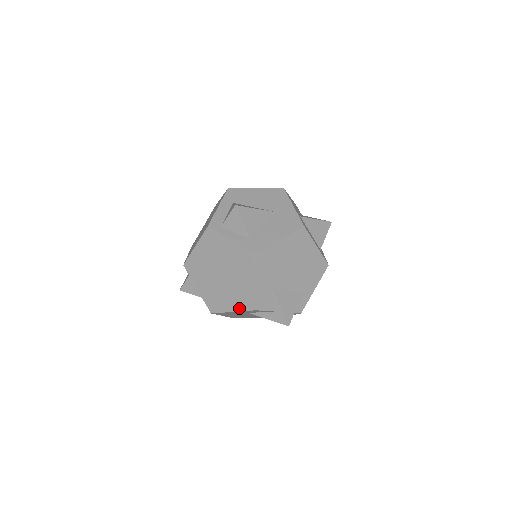
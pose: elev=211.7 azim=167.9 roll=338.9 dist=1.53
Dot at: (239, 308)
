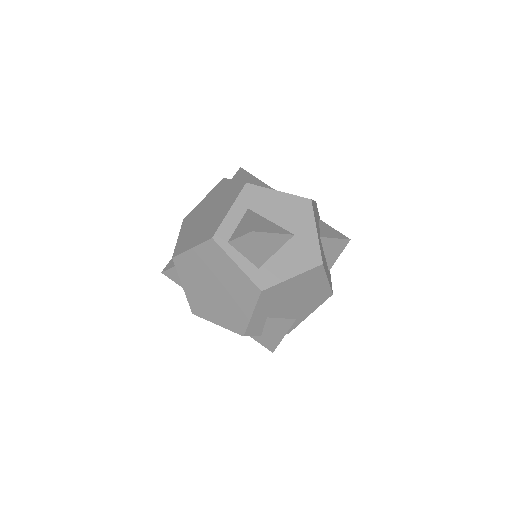
Dot at: (225, 325)
